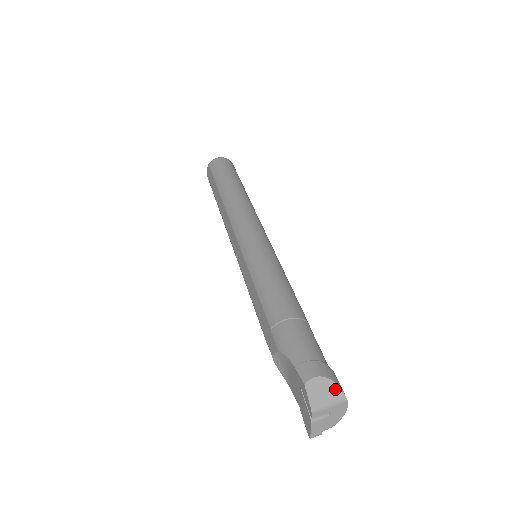
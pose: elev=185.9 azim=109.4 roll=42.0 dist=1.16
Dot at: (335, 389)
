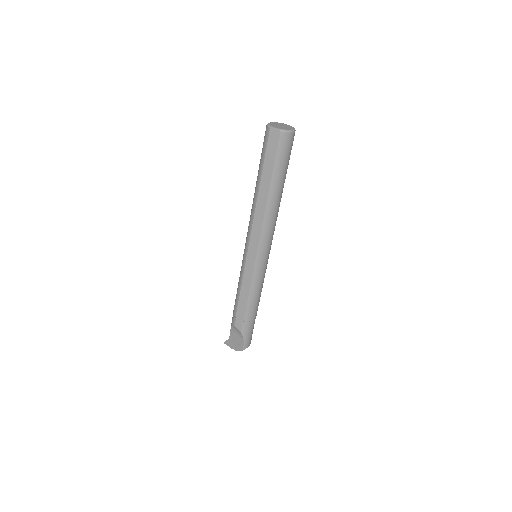
Dot at: occluded
